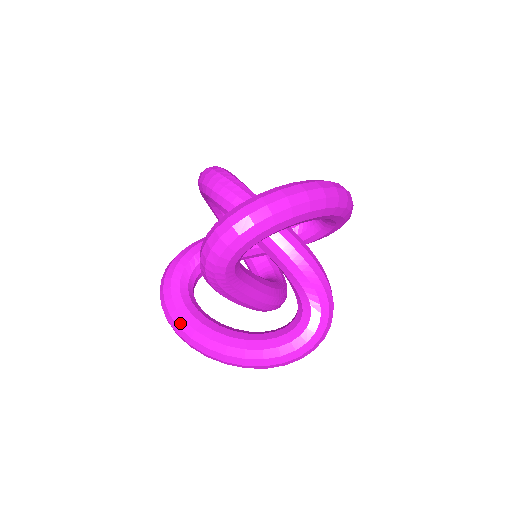
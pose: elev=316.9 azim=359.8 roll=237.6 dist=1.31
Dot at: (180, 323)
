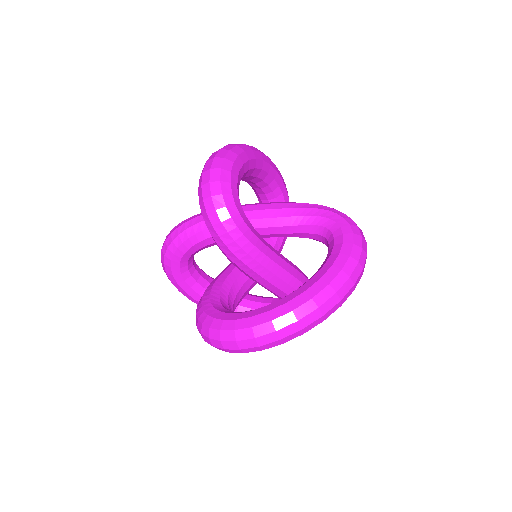
Dot at: (250, 323)
